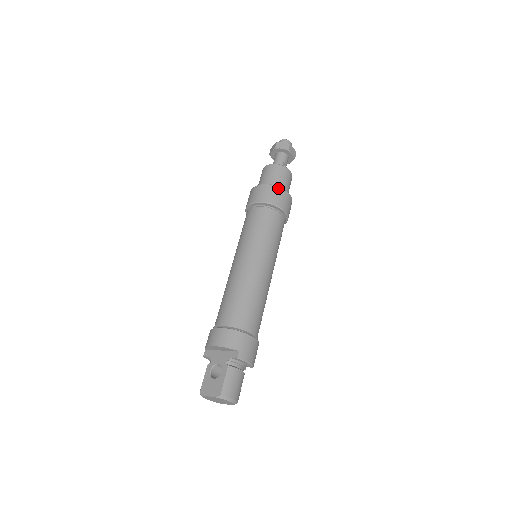
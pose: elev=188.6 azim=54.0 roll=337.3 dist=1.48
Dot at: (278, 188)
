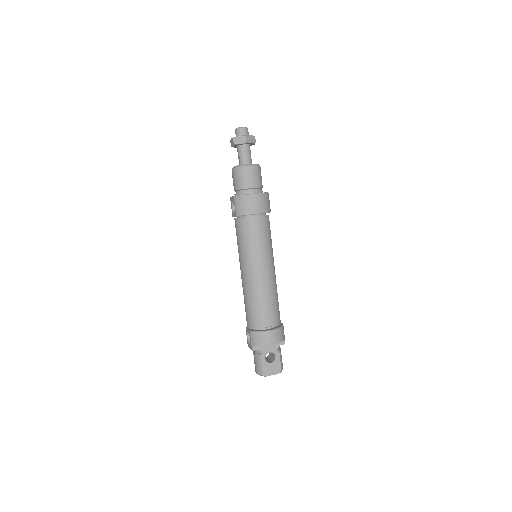
Dot at: (268, 194)
